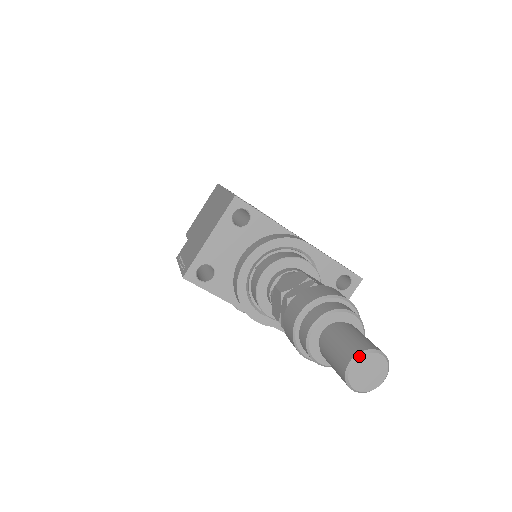
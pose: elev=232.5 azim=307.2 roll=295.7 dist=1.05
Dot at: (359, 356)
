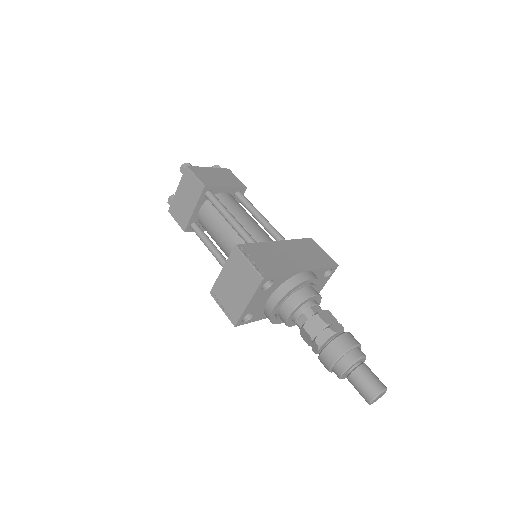
Dot at: (376, 398)
